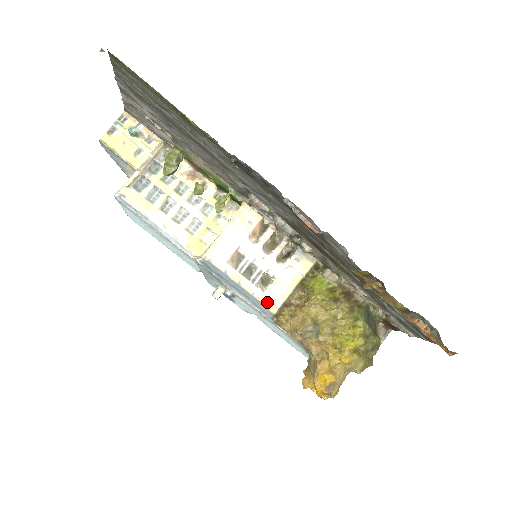
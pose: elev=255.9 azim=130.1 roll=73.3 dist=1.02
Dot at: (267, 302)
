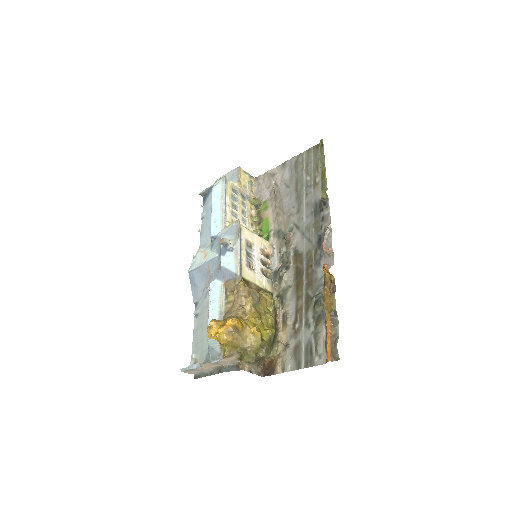
Dot at: (244, 270)
